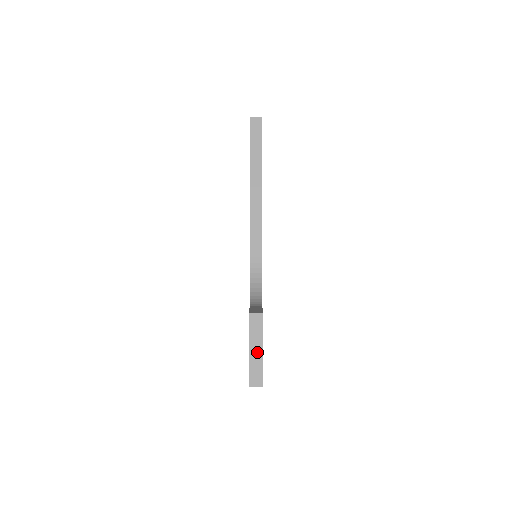
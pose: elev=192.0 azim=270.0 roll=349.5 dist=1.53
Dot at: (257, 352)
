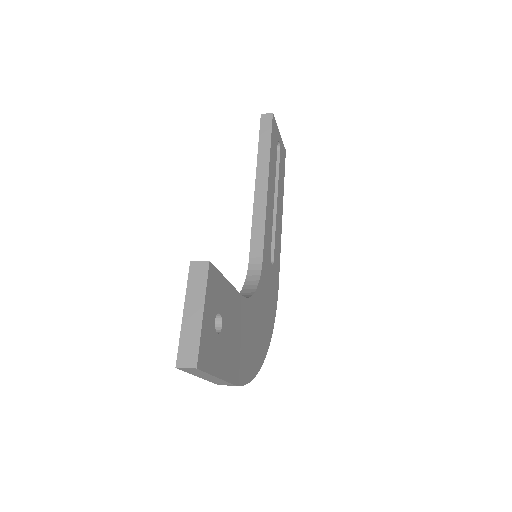
Dot at: (194, 315)
